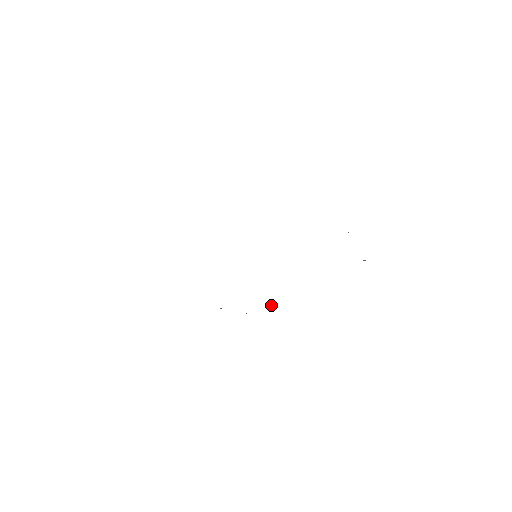
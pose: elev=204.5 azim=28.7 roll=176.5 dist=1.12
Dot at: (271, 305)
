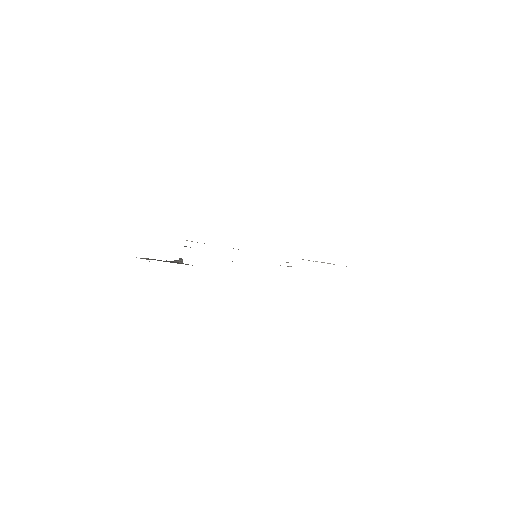
Dot at: occluded
